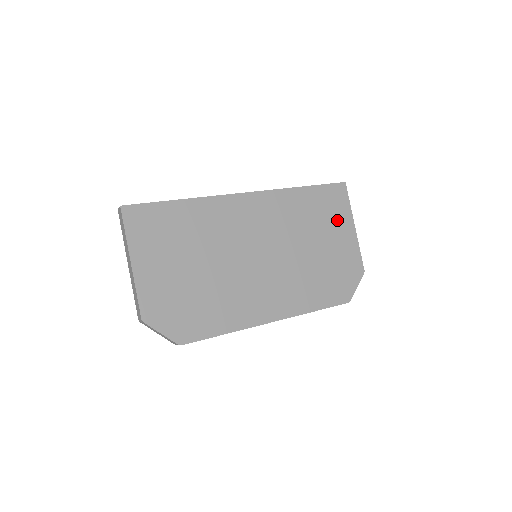
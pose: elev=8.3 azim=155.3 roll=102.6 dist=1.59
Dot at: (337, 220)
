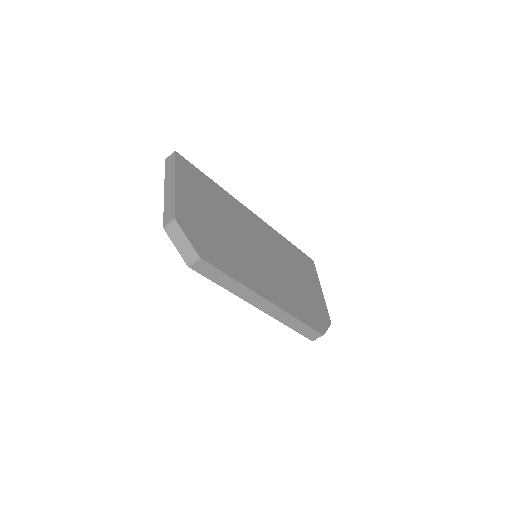
Dot at: (310, 277)
